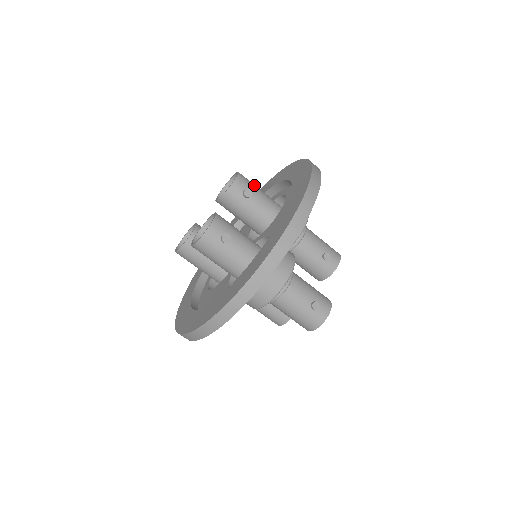
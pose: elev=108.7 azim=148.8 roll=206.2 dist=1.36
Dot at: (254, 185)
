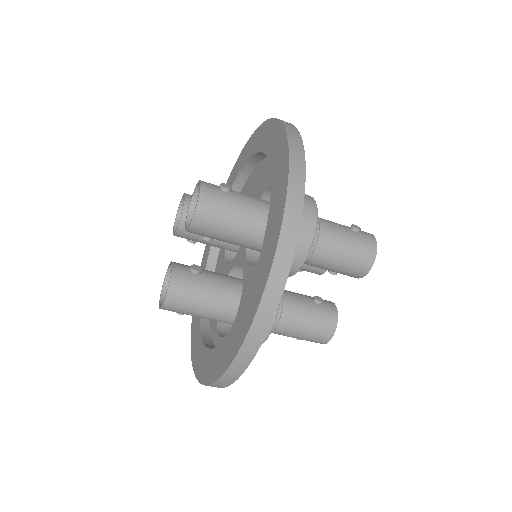
Dot at: occluded
